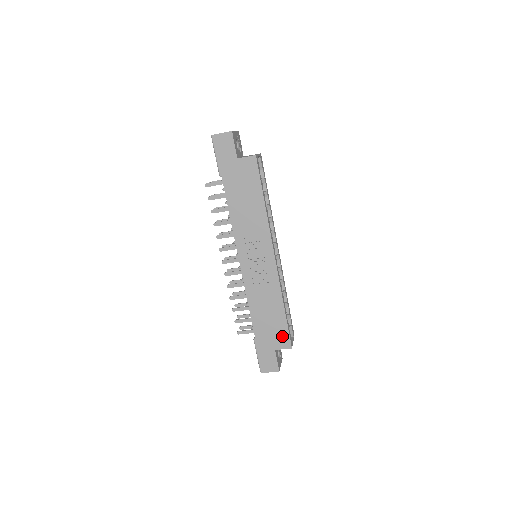
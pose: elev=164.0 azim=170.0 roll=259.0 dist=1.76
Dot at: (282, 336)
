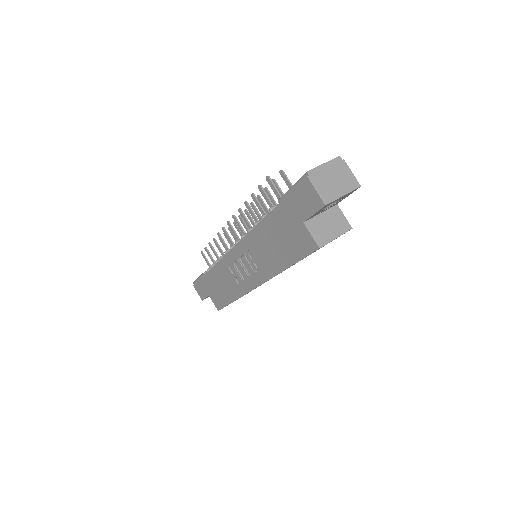
Dot at: (219, 301)
